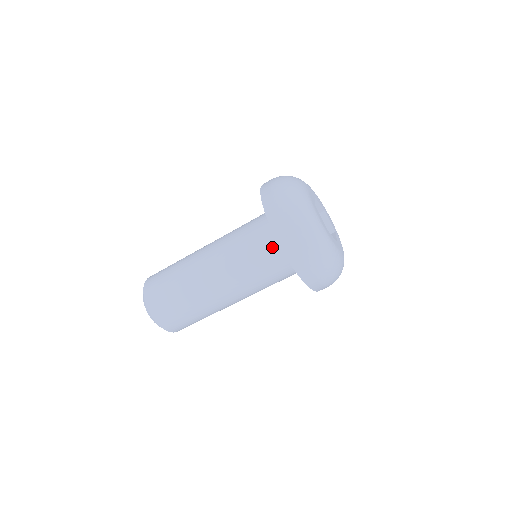
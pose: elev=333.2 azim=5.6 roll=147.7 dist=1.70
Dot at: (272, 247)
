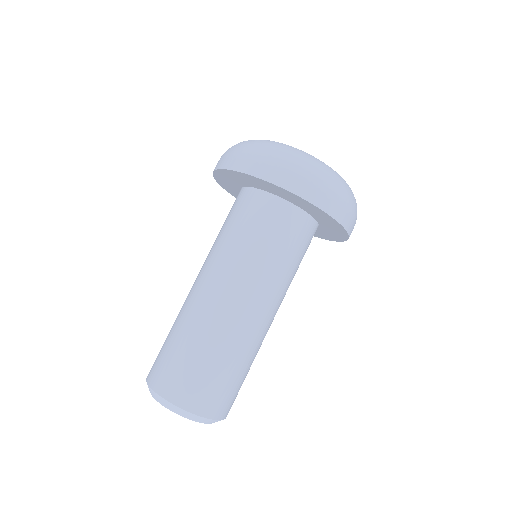
Dot at: (235, 203)
